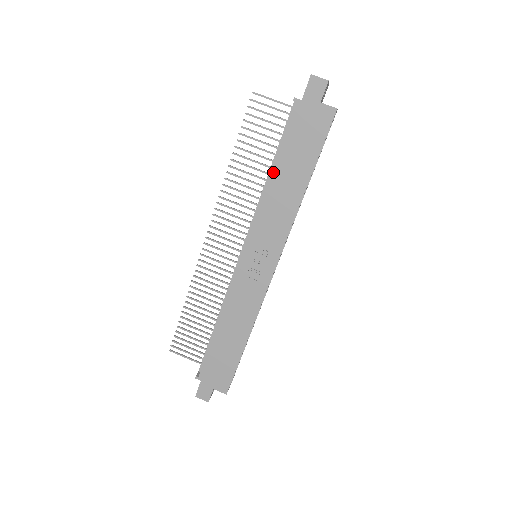
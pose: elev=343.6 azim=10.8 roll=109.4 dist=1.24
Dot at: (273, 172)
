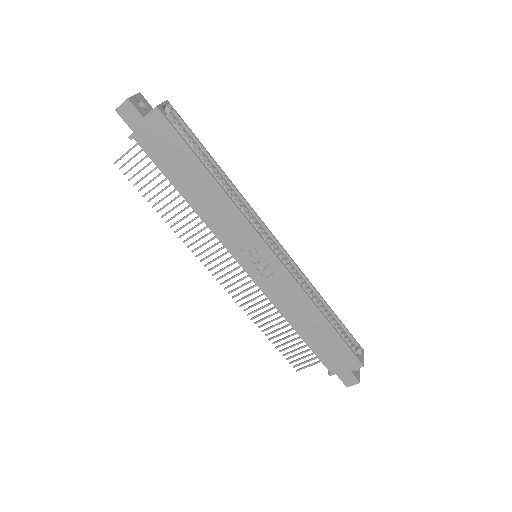
Dot at: (184, 197)
